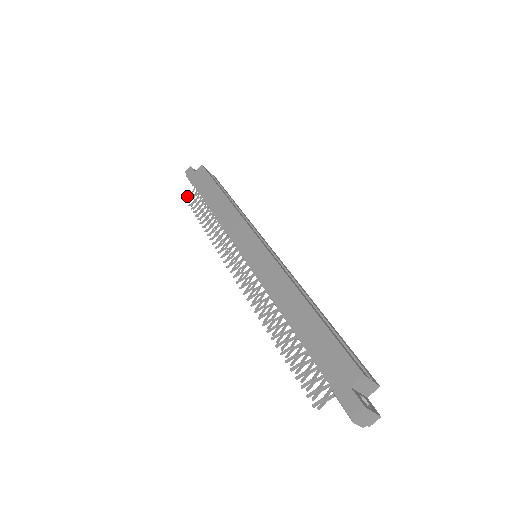
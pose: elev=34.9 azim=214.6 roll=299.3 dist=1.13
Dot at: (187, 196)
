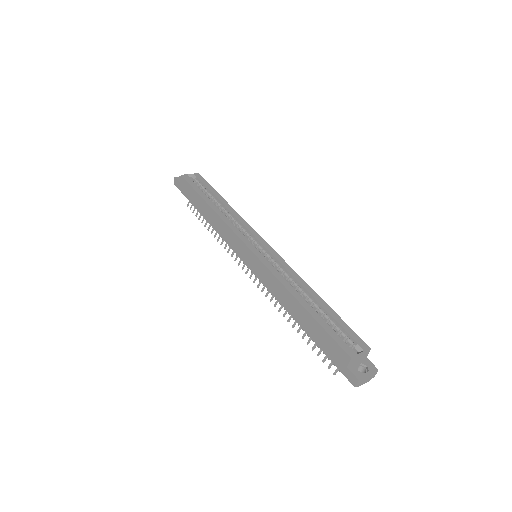
Dot at: occluded
